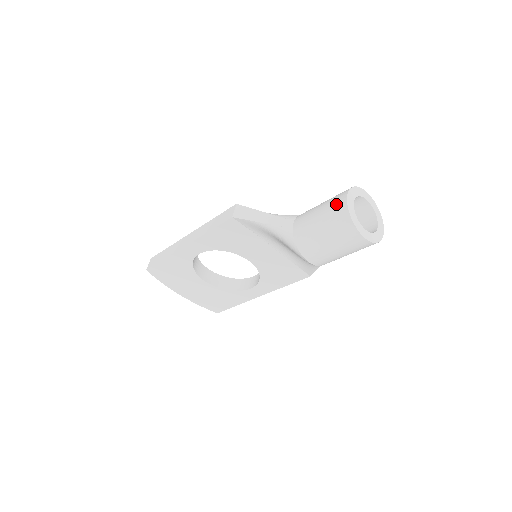
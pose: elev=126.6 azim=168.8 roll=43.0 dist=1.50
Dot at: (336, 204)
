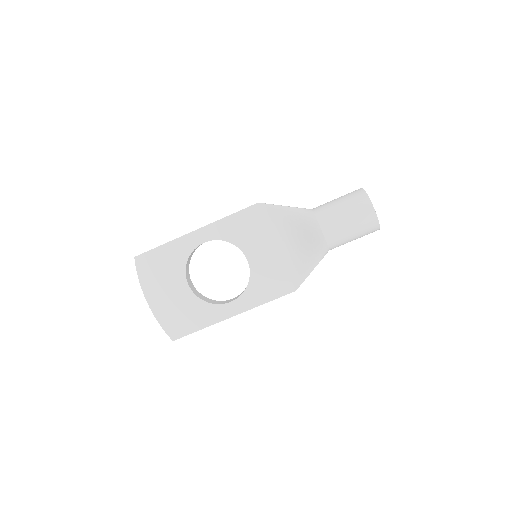
Dot at: (353, 191)
